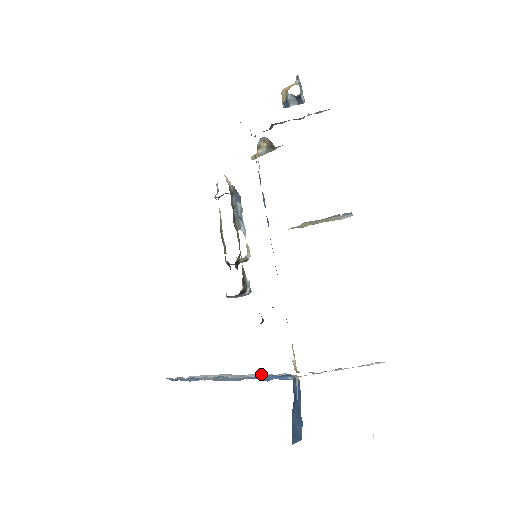
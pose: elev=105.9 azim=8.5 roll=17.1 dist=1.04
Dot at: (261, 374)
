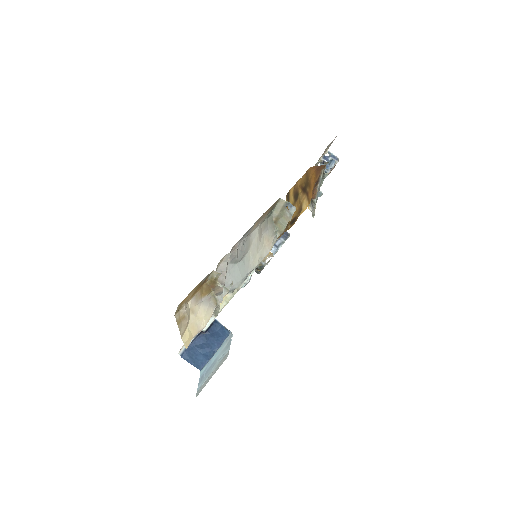
Dot at: occluded
